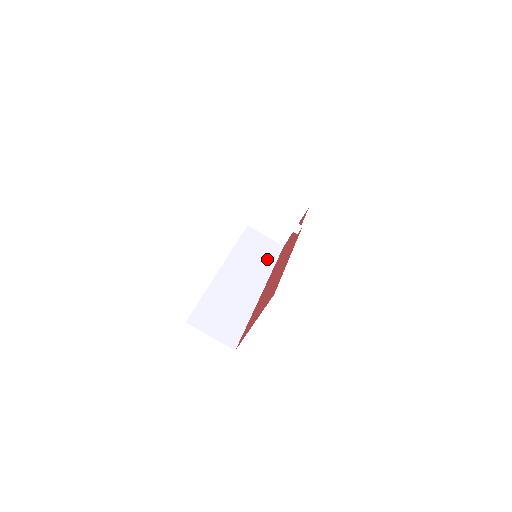
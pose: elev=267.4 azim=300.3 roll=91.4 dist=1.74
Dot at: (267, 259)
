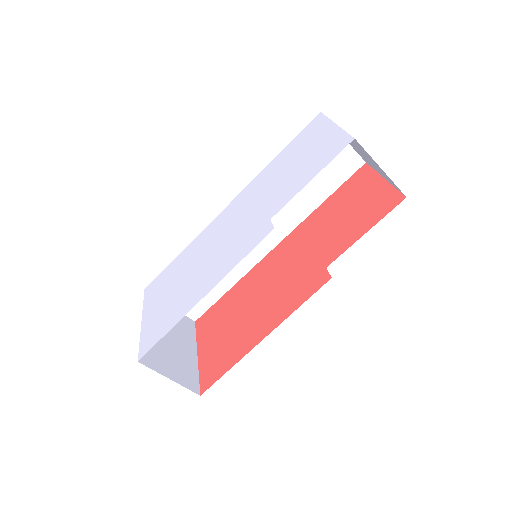
Dot at: (315, 192)
